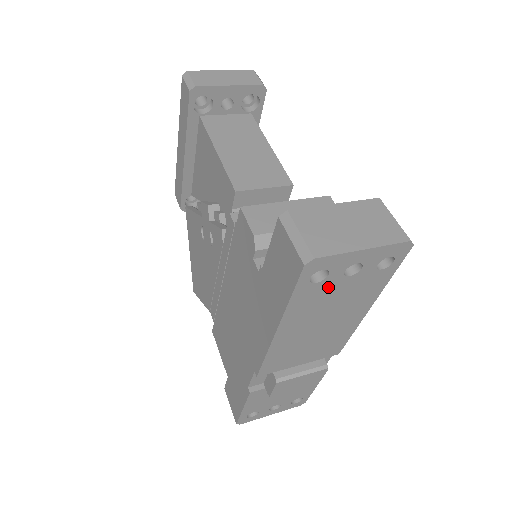
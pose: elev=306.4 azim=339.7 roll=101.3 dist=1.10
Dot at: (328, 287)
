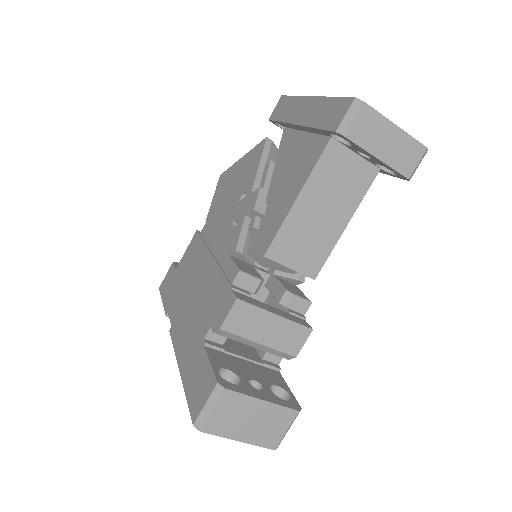
Dot at: occluded
